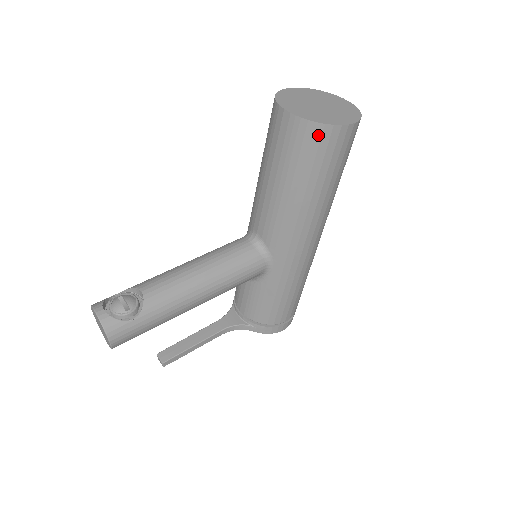
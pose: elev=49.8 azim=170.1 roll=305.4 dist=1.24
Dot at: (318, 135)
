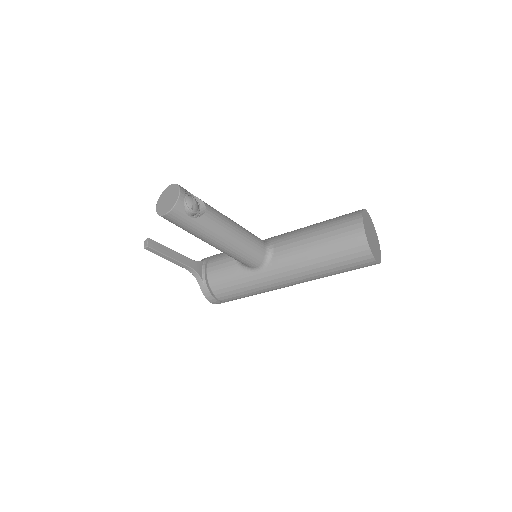
Dot at: (362, 249)
